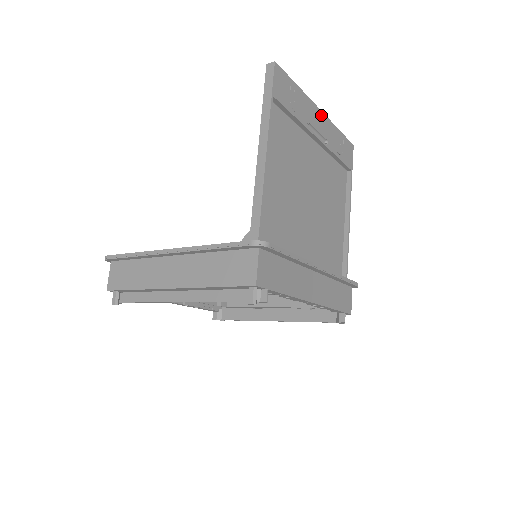
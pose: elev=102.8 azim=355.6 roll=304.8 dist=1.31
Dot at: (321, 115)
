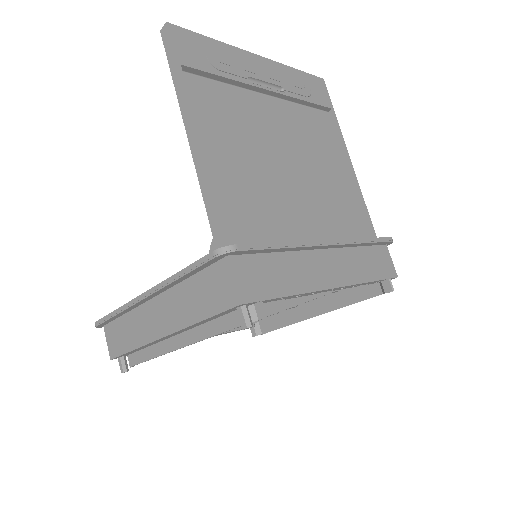
Dot at: (262, 61)
